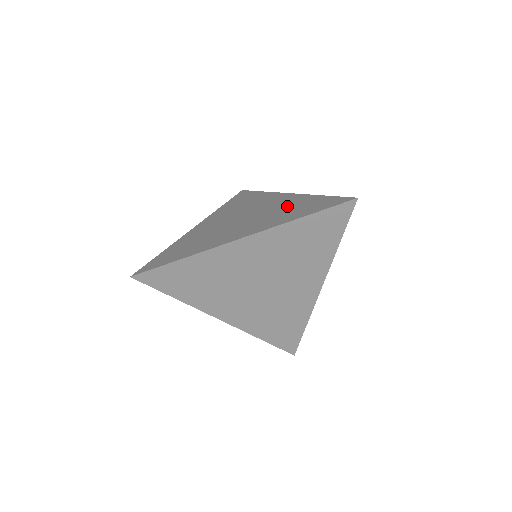
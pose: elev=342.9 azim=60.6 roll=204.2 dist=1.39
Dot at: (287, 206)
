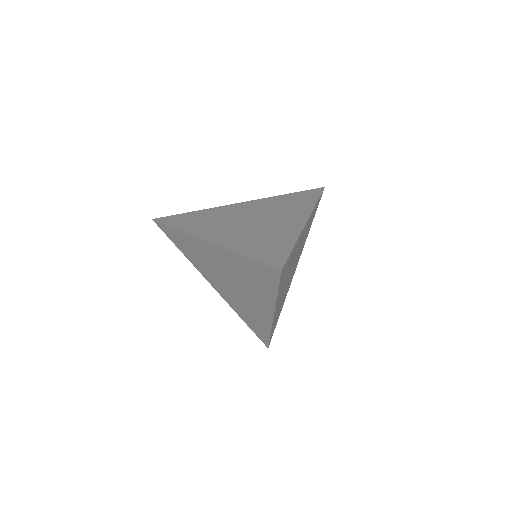
Dot at: (272, 235)
